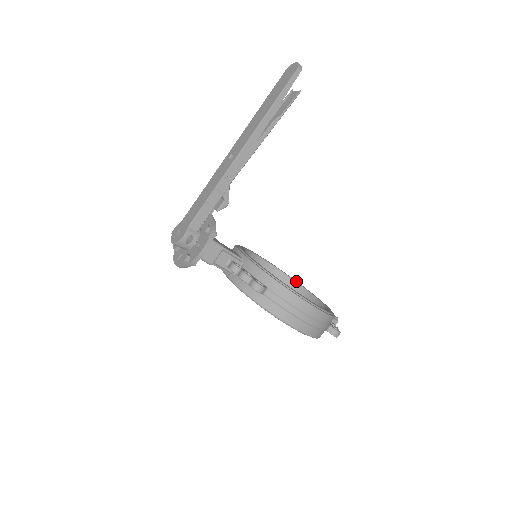
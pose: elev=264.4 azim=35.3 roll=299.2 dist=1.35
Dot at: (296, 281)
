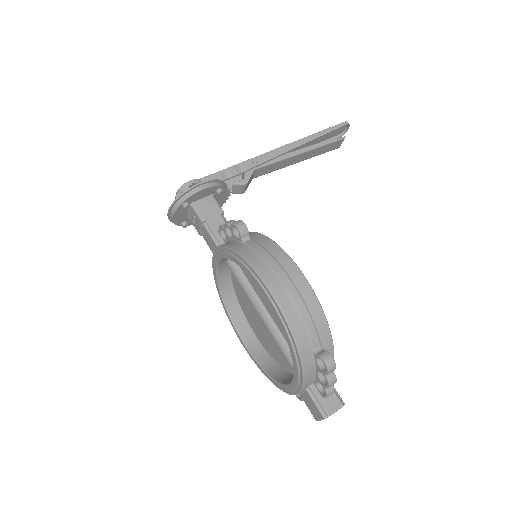
Dot at: occluded
